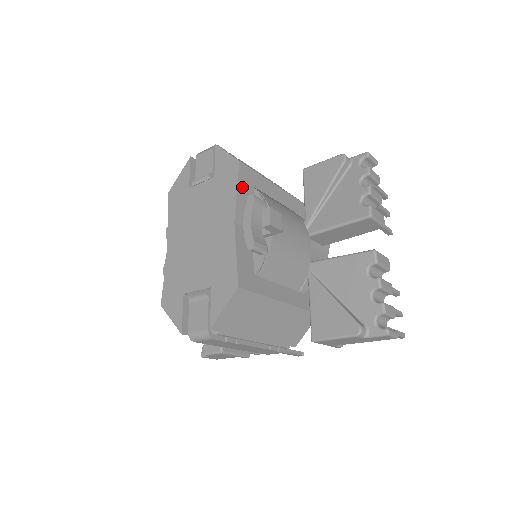
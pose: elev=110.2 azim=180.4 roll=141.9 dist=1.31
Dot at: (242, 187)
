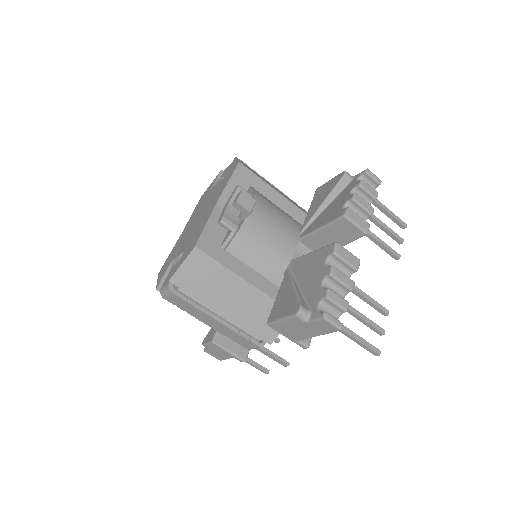
Dot at: (235, 181)
